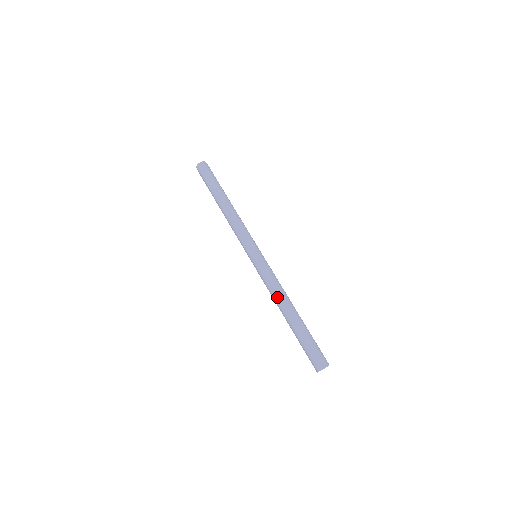
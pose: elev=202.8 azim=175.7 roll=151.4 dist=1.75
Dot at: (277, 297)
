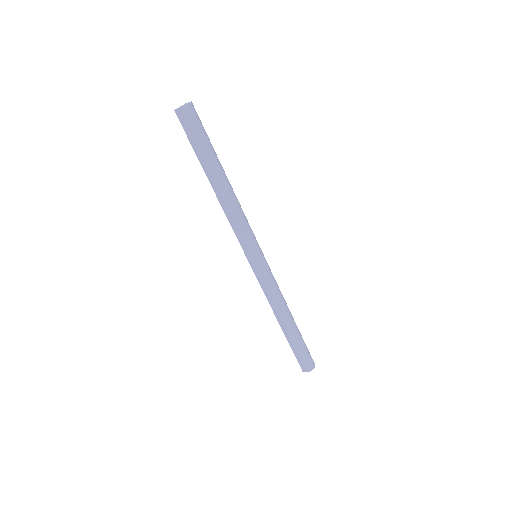
Dot at: (282, 306)
